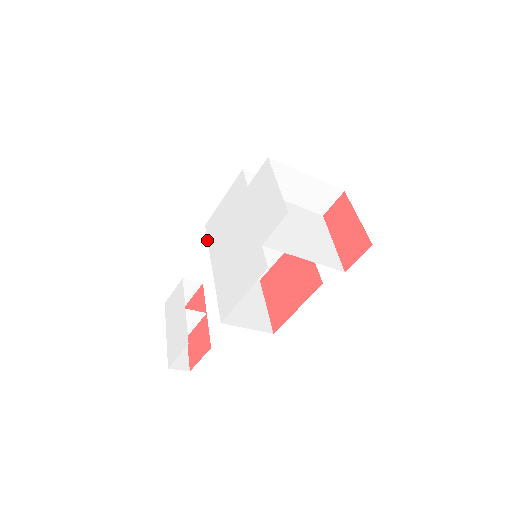
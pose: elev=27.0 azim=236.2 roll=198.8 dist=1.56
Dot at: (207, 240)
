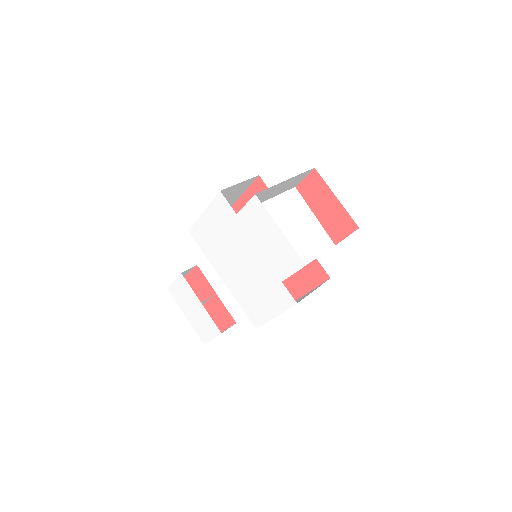
Dot at: occluded
